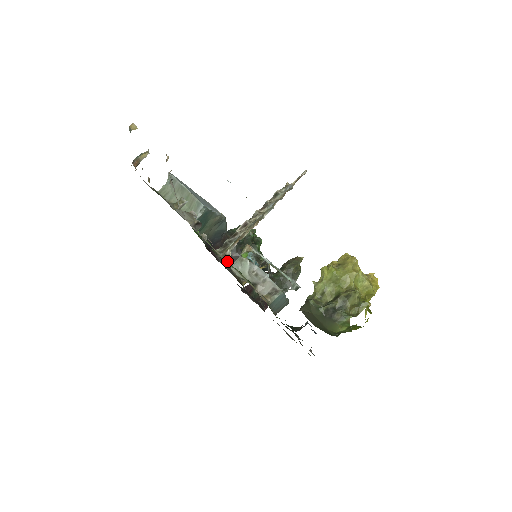
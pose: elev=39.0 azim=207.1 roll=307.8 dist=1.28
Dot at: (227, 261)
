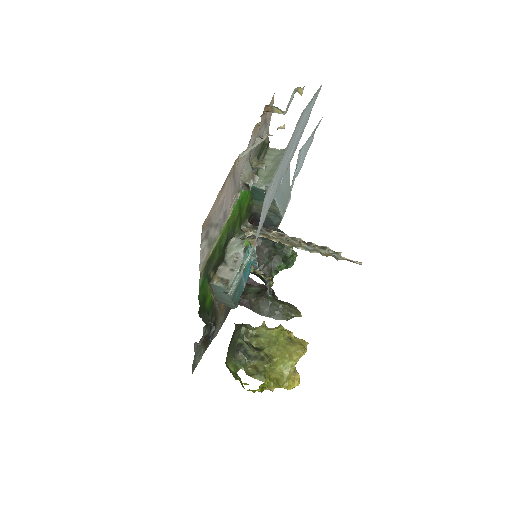
Dot at: (225, 224)
